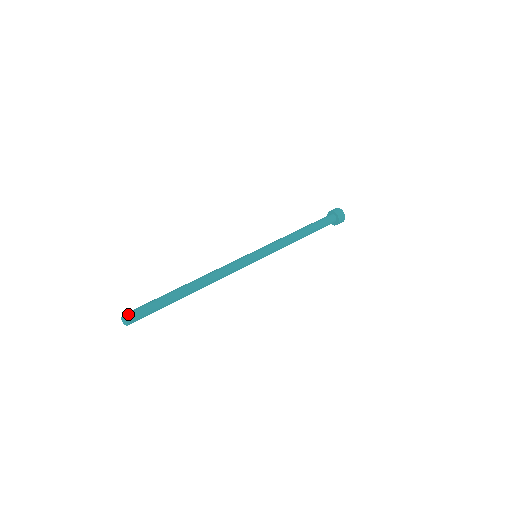
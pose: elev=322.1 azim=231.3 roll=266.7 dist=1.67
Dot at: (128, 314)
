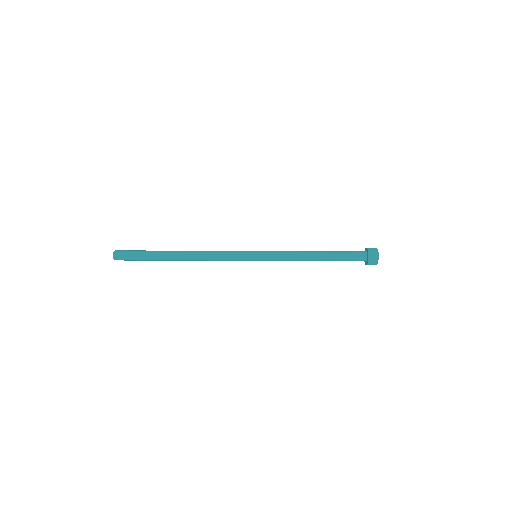
Dot at: (118, 252)
